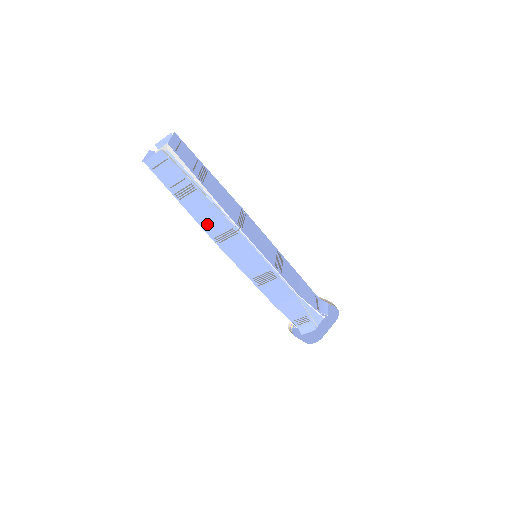
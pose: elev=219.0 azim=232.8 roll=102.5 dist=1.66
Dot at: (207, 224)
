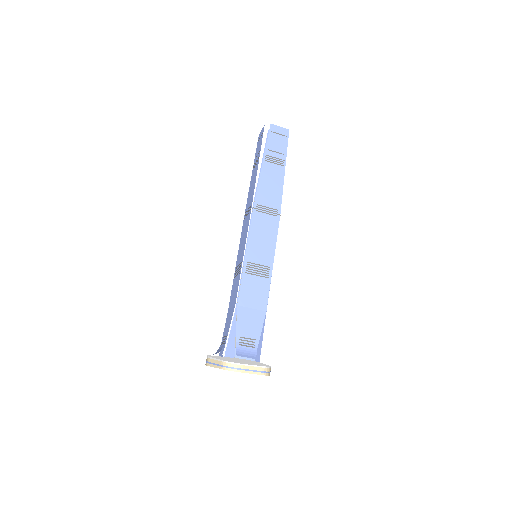
Dot at: (264, 191)
